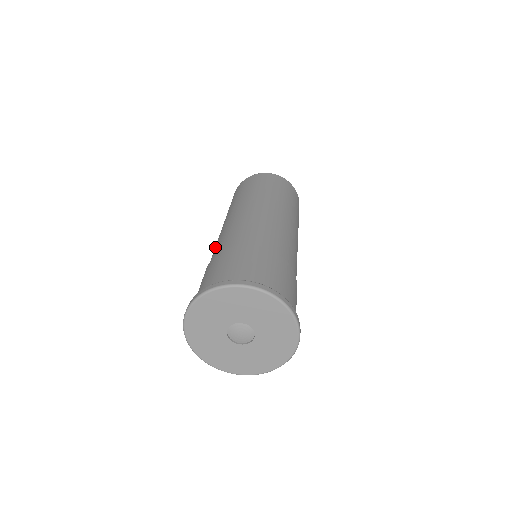
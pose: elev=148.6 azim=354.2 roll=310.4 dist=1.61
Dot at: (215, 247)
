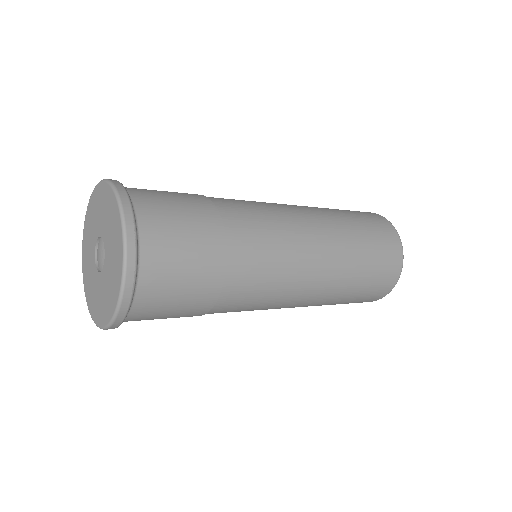
Dot at: occluded
